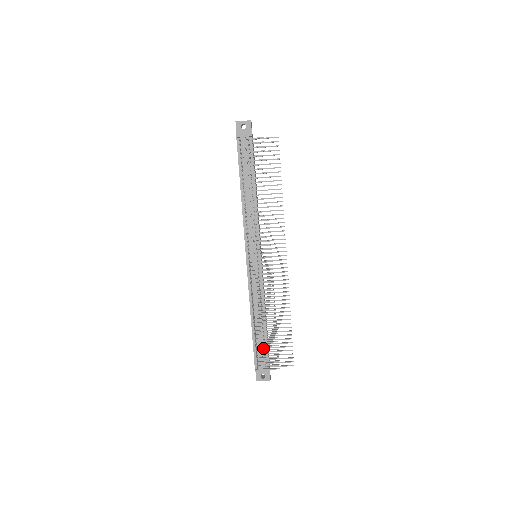
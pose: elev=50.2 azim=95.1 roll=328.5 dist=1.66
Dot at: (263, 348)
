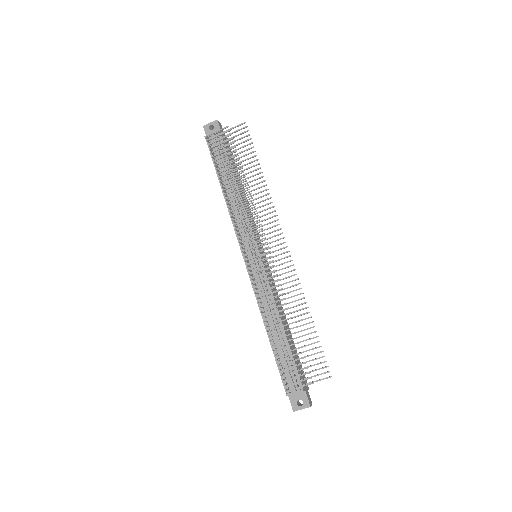
Dot at: (289, 363)
